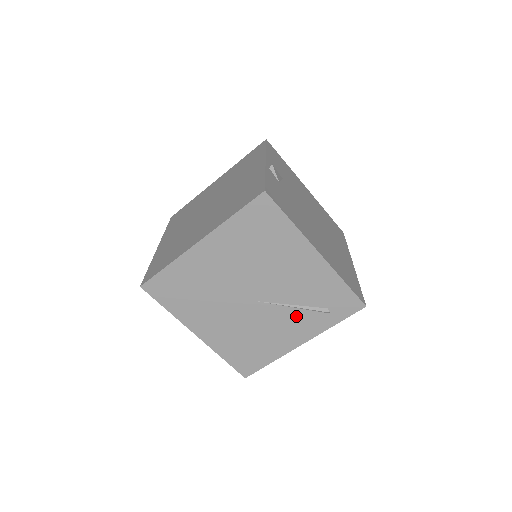
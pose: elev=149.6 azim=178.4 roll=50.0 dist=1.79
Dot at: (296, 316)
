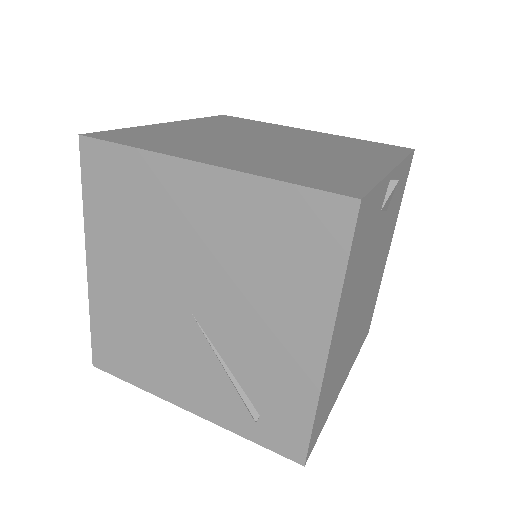
Dot at: (216, 379)
